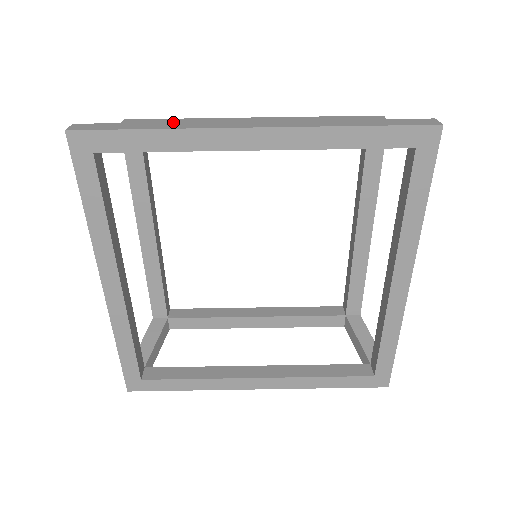
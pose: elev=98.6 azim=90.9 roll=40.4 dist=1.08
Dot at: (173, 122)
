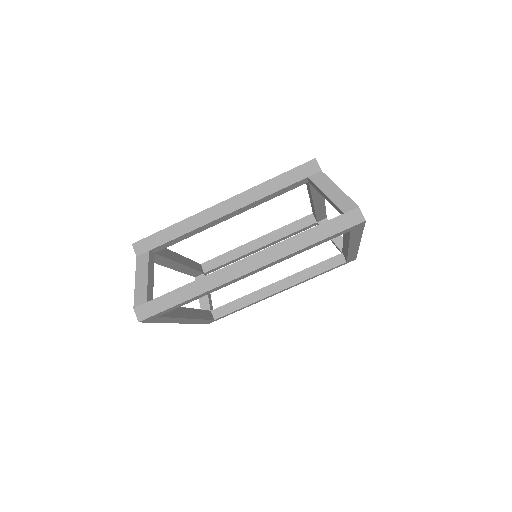
Dot at: (193, 282)
